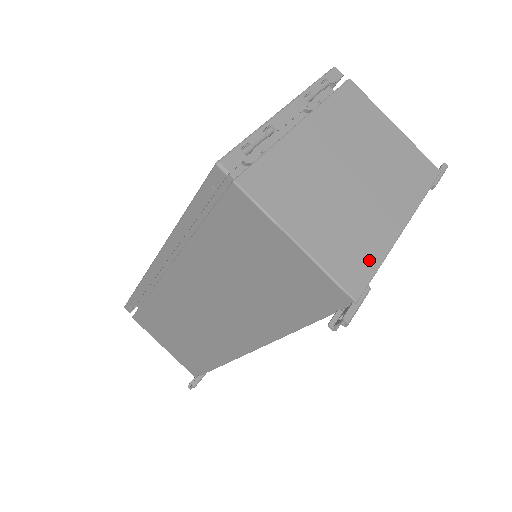
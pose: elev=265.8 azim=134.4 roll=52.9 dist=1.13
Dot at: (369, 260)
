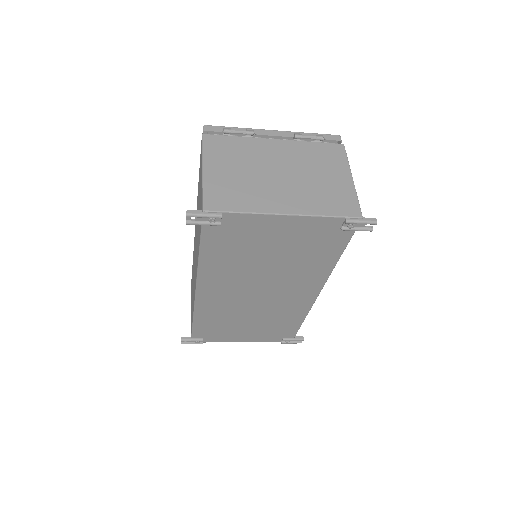
Dot at: (237, 205)
